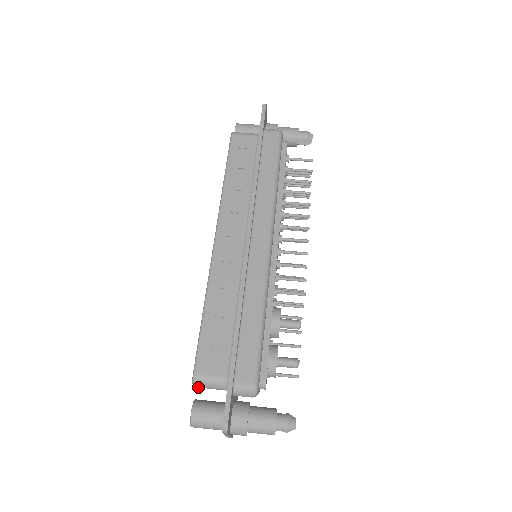
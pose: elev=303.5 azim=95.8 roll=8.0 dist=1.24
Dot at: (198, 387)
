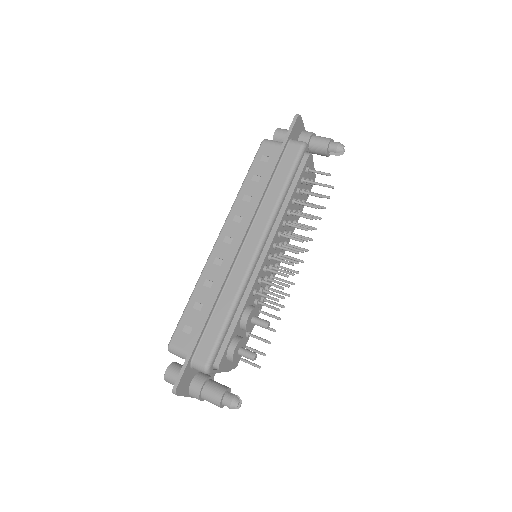
Dot at: occluded
